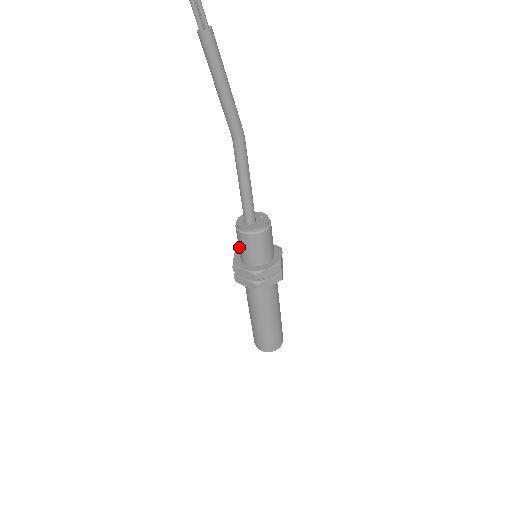
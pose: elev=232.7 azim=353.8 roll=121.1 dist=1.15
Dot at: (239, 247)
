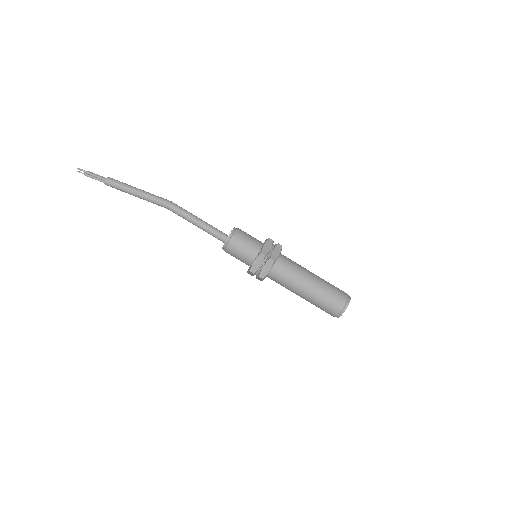
Dot at: occluded
